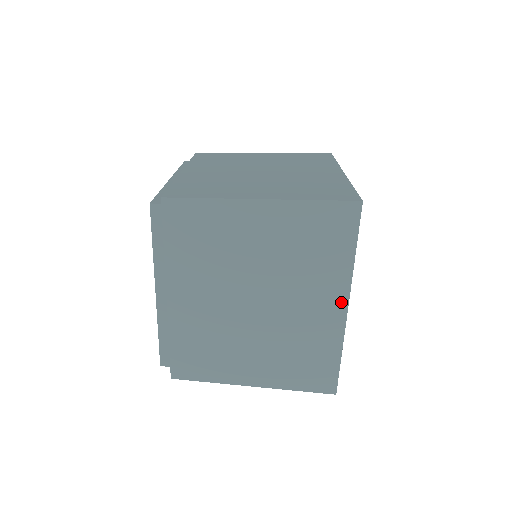
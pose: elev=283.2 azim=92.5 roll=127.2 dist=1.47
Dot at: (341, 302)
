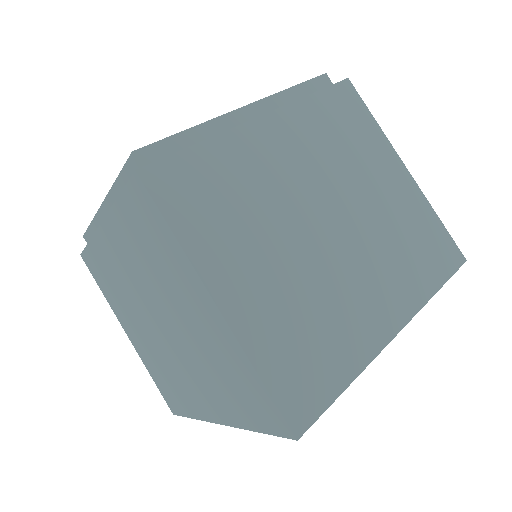
Dot at: (217, 416)
